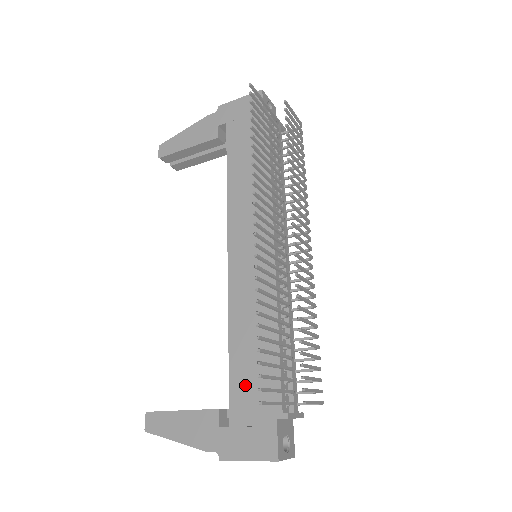
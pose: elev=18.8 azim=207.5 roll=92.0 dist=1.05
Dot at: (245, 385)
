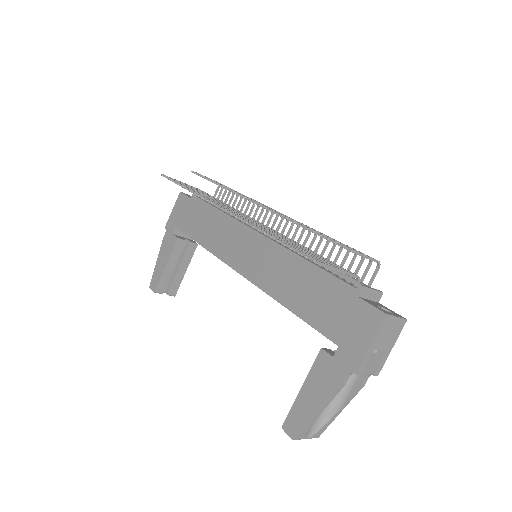
Dot at: (319, 311)
